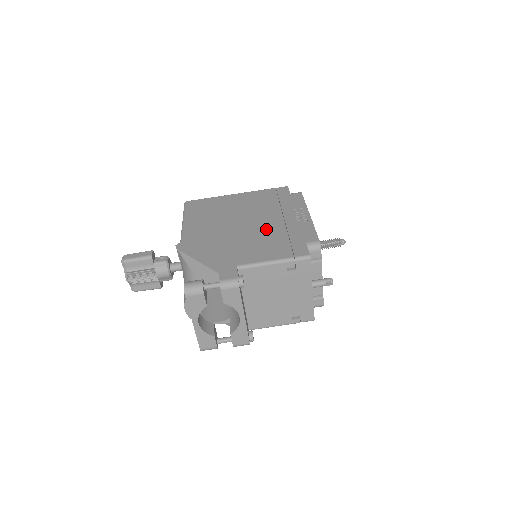
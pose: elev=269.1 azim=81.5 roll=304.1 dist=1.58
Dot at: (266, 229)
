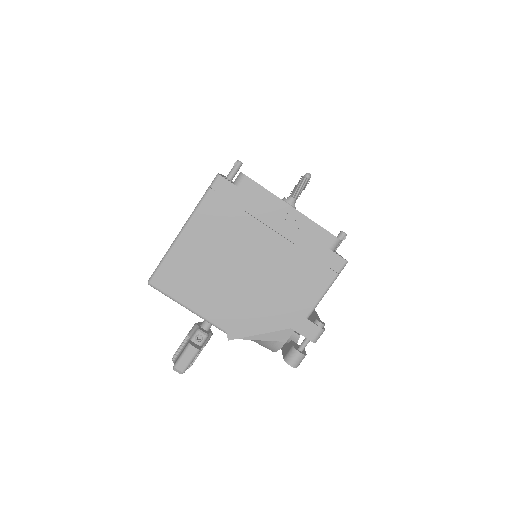
Dot at: (278, 260)
